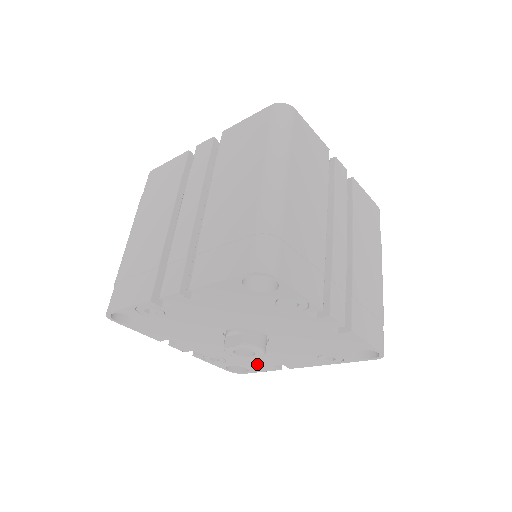
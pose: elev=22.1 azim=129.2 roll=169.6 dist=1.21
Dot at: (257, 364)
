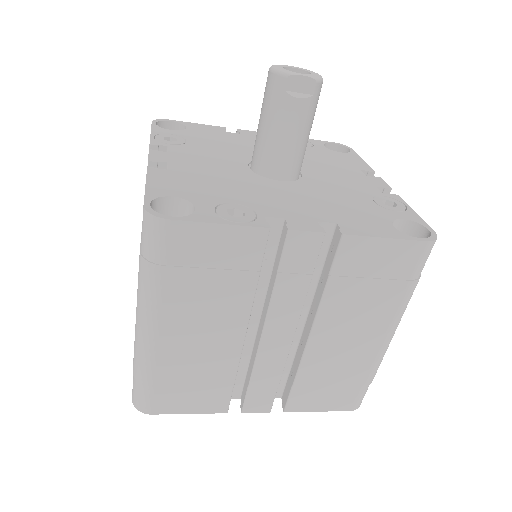
Dot at: occluded
